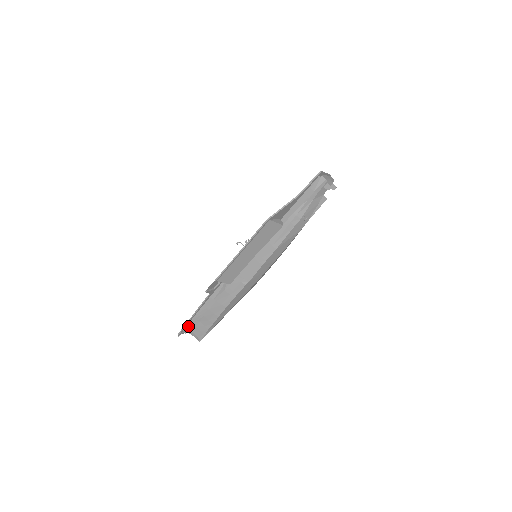
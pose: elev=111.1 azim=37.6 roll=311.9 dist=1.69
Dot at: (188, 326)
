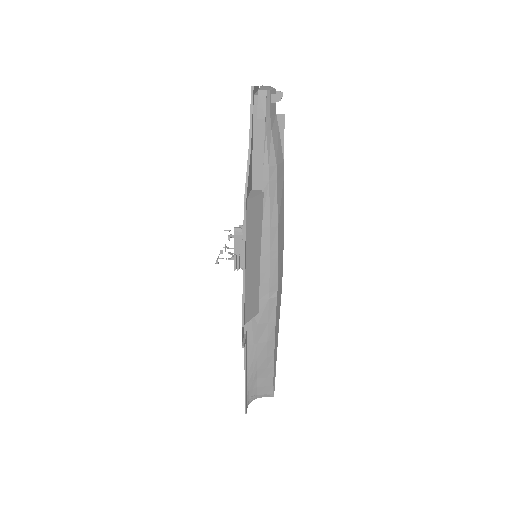
Dot at: (248, 395)
